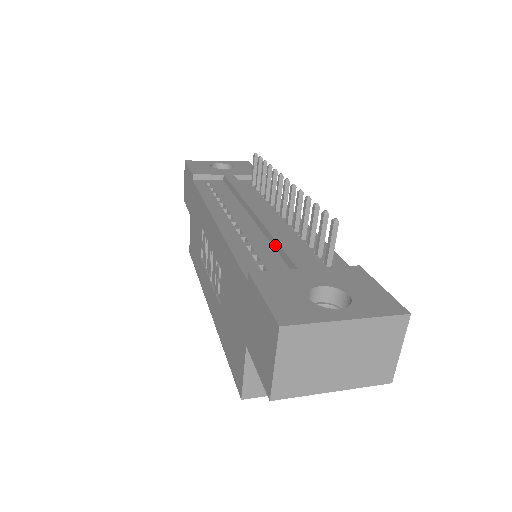
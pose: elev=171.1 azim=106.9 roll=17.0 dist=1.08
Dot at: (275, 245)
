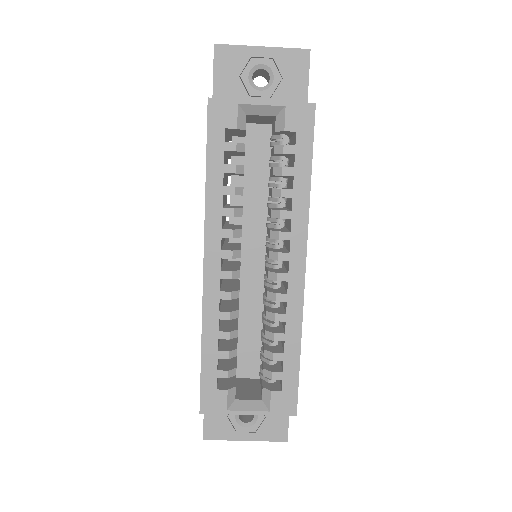
Dot at: occluded
